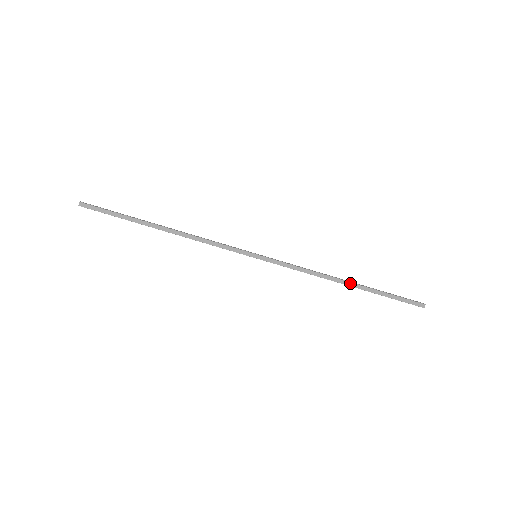
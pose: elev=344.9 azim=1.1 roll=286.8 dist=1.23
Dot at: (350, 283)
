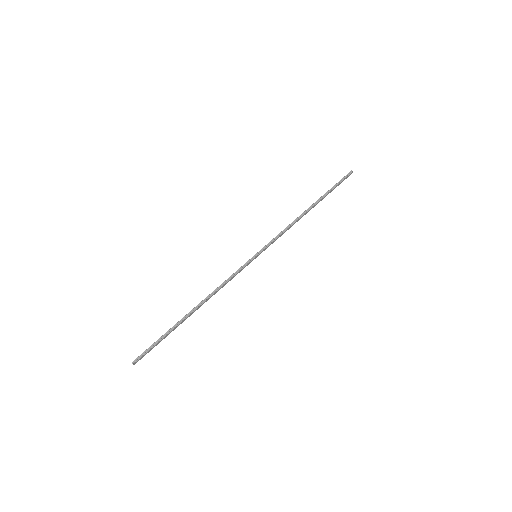
Dot at: (312, 207)
